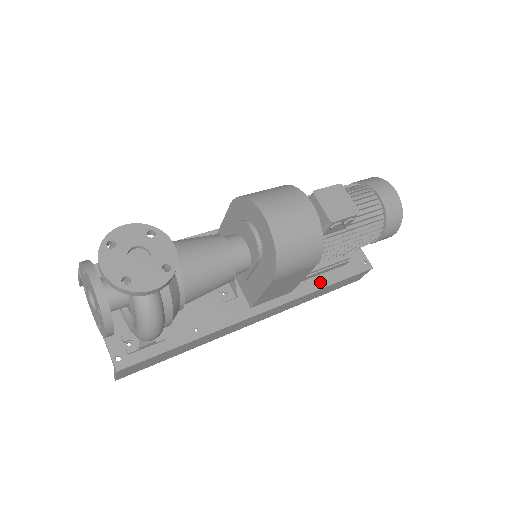
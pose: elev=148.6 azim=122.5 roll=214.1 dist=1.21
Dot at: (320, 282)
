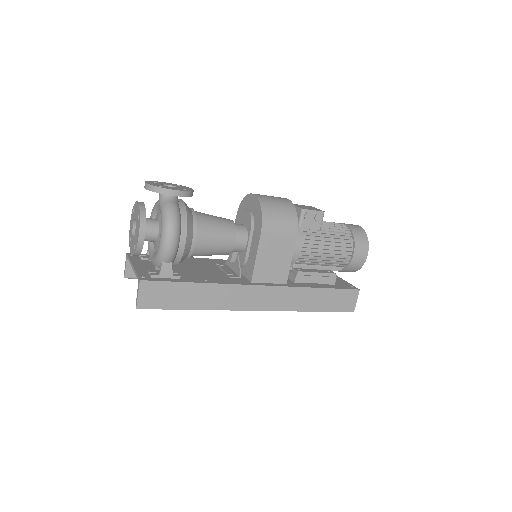
Dot at: (312, 286)
